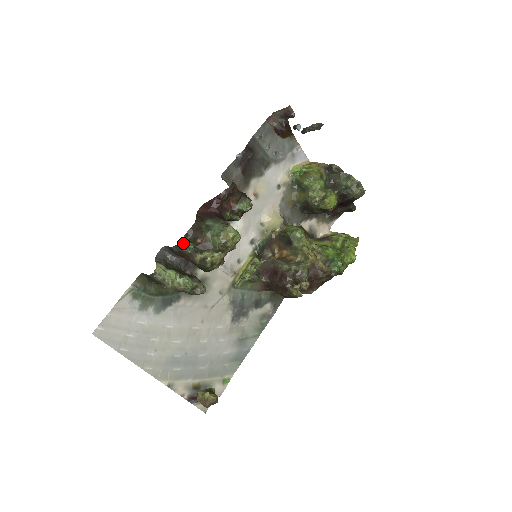
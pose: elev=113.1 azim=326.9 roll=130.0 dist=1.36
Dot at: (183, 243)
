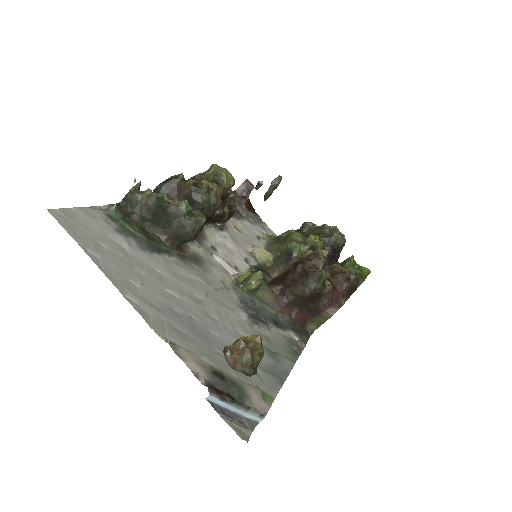
Dot at: (170, 178)
